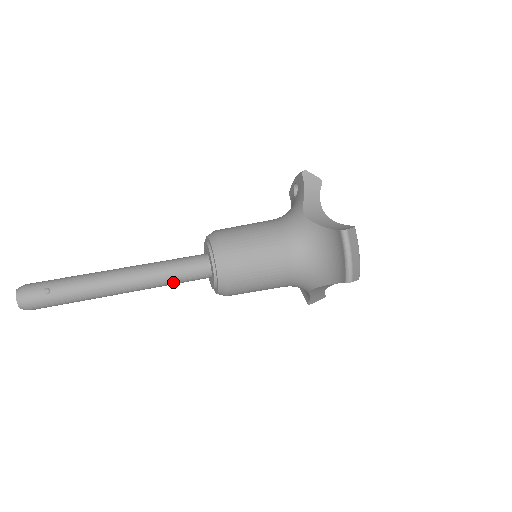
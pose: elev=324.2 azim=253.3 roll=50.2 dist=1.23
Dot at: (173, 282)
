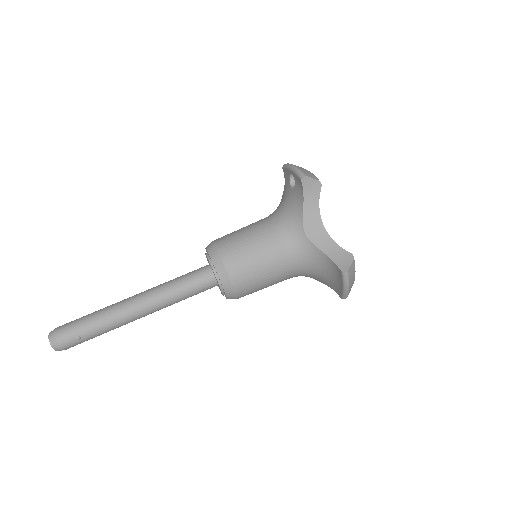
Dot at: occluded
